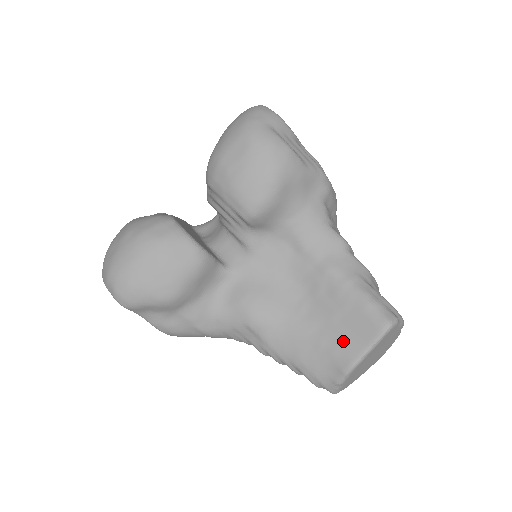
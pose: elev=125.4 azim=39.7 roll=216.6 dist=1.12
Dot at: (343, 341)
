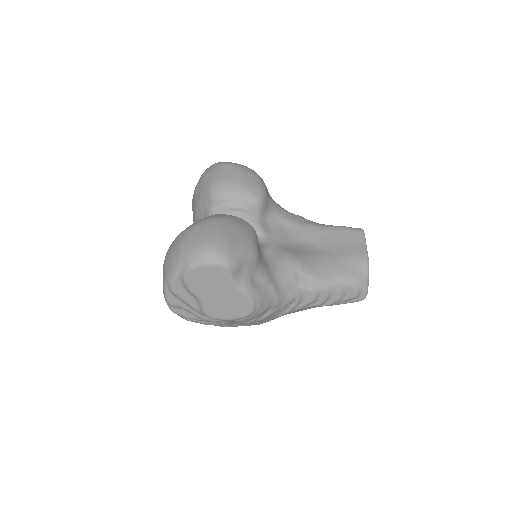
Dot at: (351, 249)
